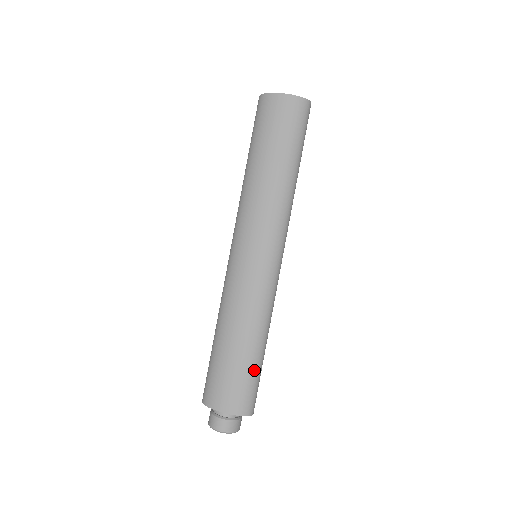
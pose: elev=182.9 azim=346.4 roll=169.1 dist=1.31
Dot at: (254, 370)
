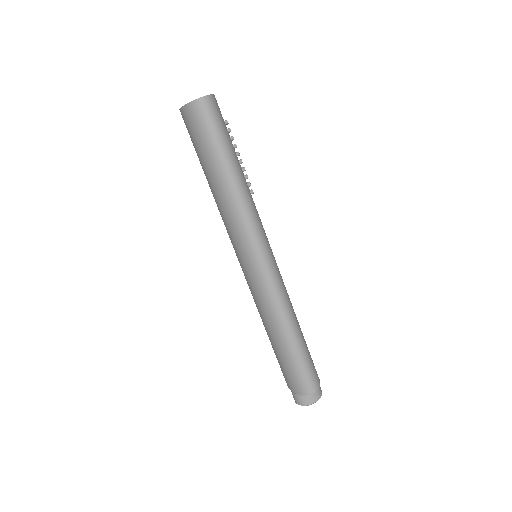
Dot at: (290, 358)
